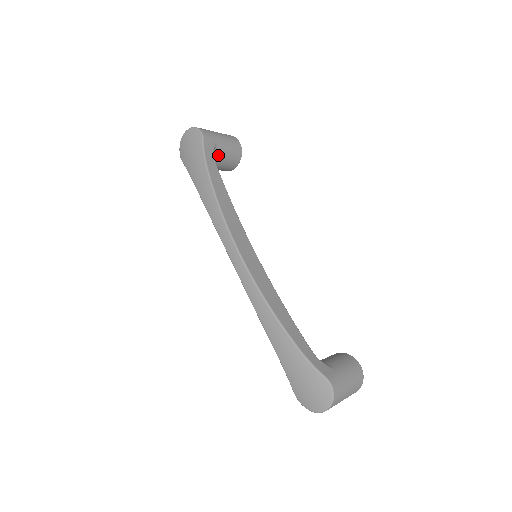
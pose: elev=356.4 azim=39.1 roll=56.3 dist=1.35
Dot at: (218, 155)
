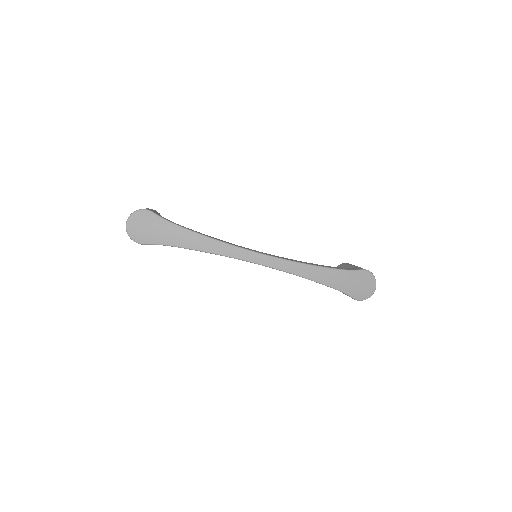
Dot at: occluded
